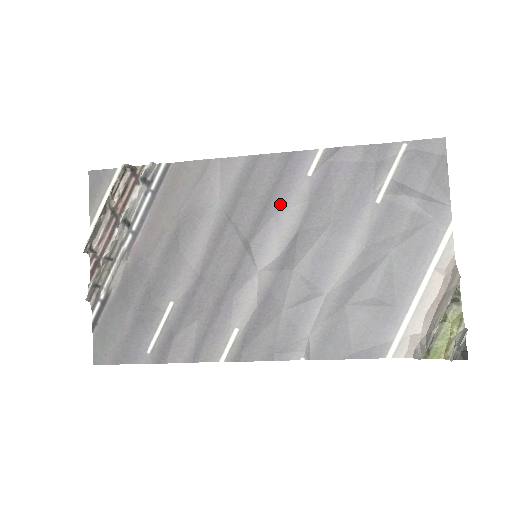
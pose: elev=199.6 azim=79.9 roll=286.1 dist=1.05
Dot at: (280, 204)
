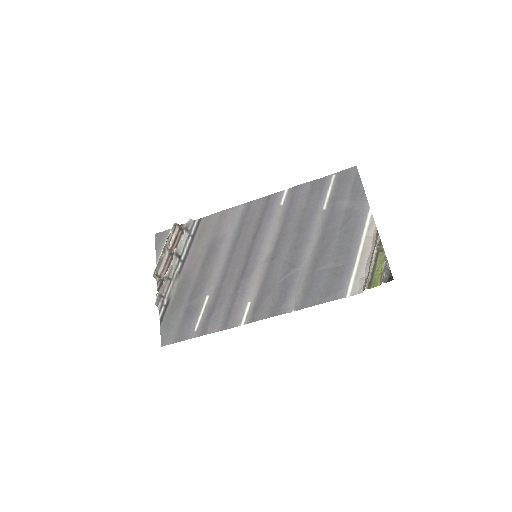
Dot at: (267, 224)
